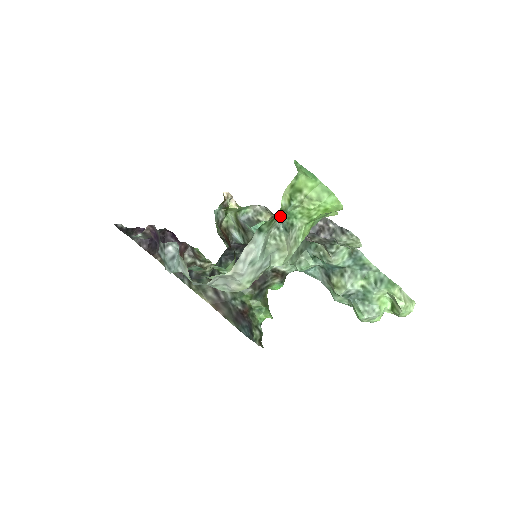
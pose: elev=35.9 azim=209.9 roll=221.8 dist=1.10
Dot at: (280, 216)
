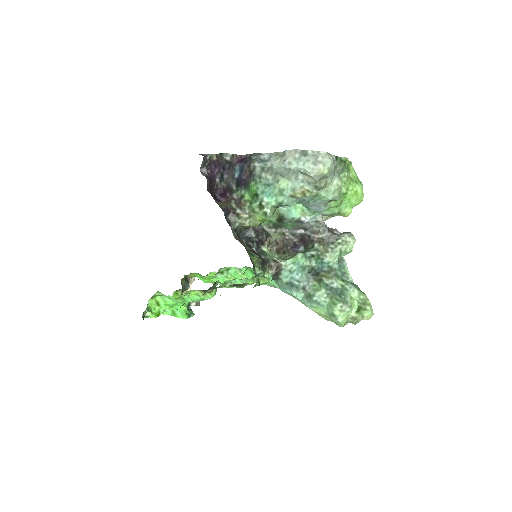
Dot at: (343, 166)
